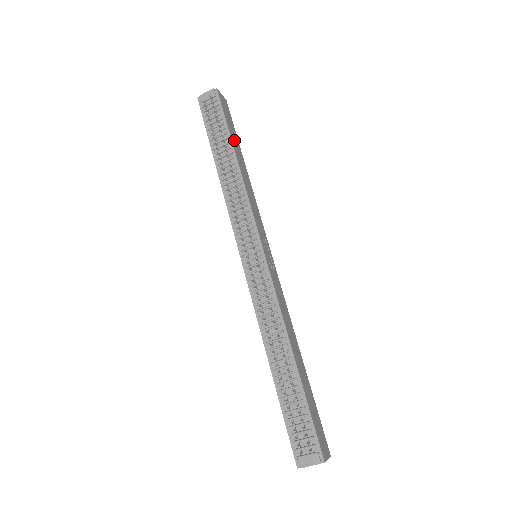
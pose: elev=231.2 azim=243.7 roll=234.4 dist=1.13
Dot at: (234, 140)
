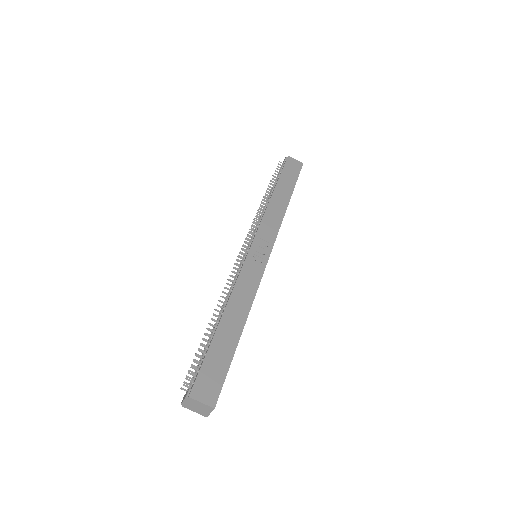
Dot at: (284, 184)
